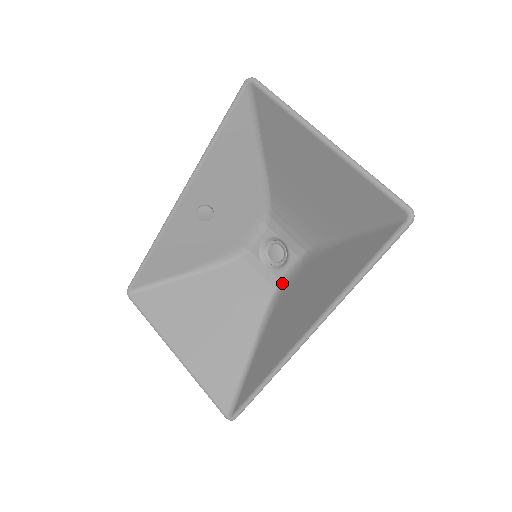
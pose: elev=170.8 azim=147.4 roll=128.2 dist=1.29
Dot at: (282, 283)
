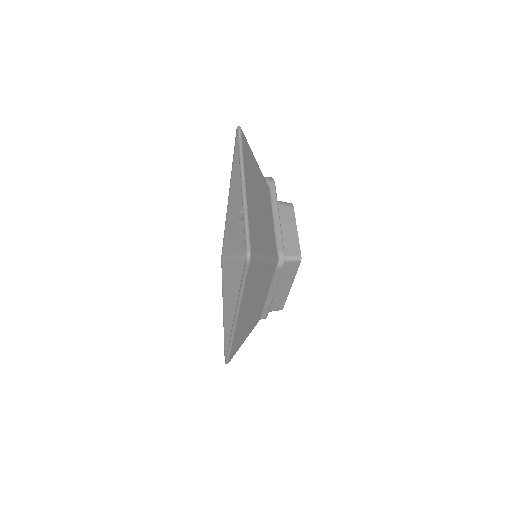
Dot at: occluded
